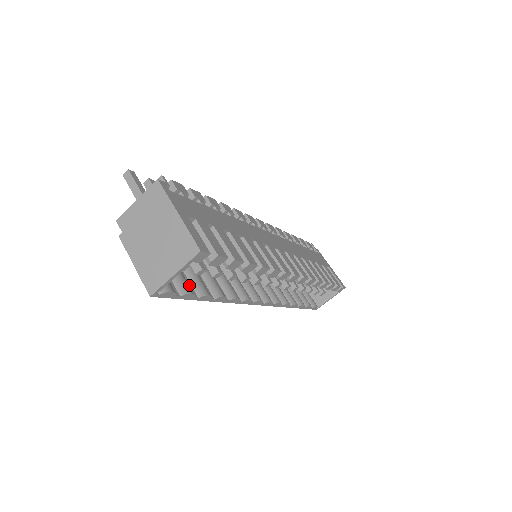
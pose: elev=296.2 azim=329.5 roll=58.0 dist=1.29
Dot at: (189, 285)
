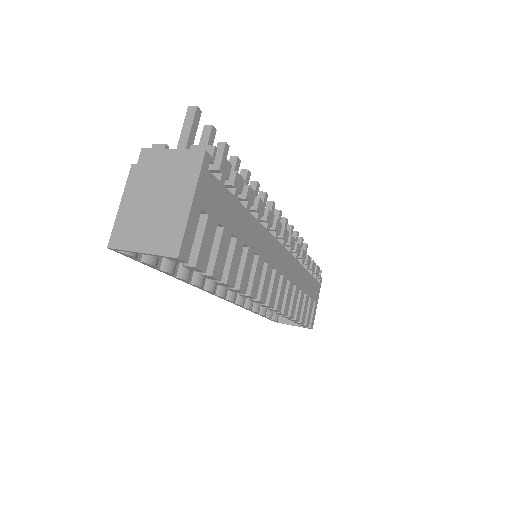
Dot at: occluded
